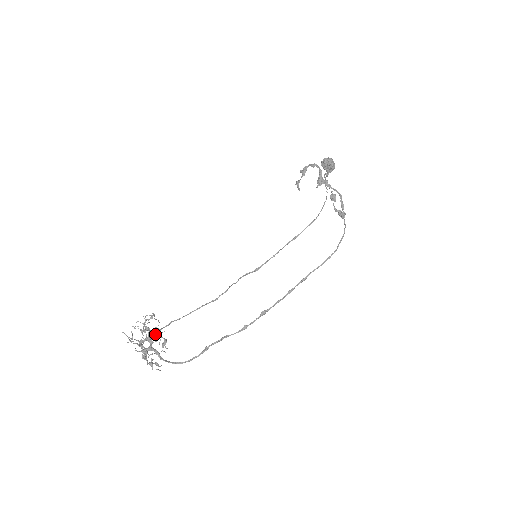
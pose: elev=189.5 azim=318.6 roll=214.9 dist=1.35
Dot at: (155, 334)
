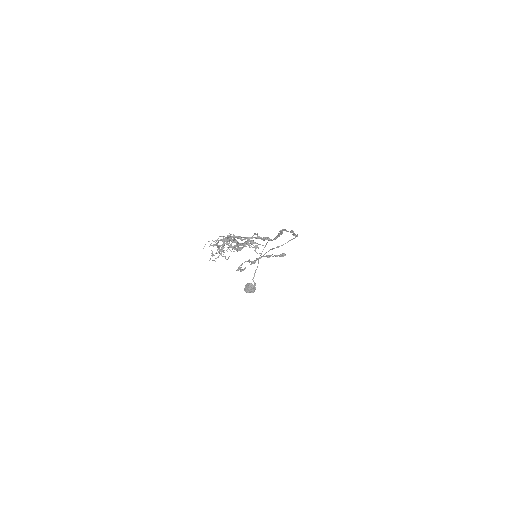
Dot at: (233, 238)
